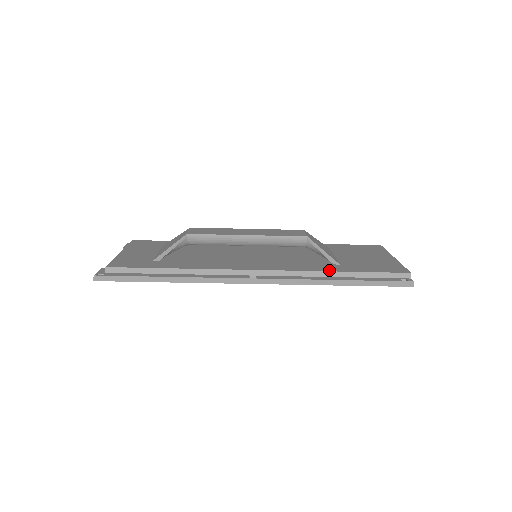
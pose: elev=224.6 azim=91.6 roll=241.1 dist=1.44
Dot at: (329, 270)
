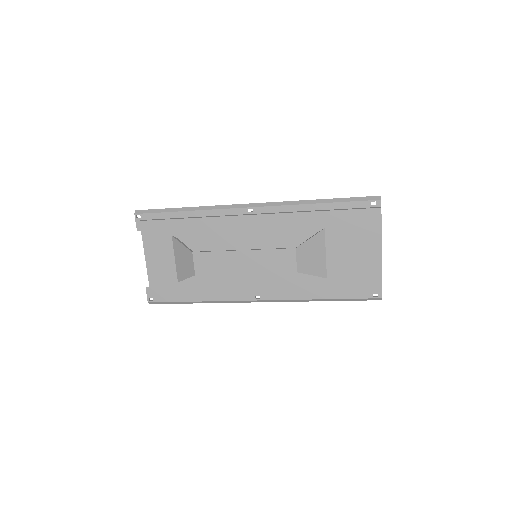
Dot at: (315, 293)
